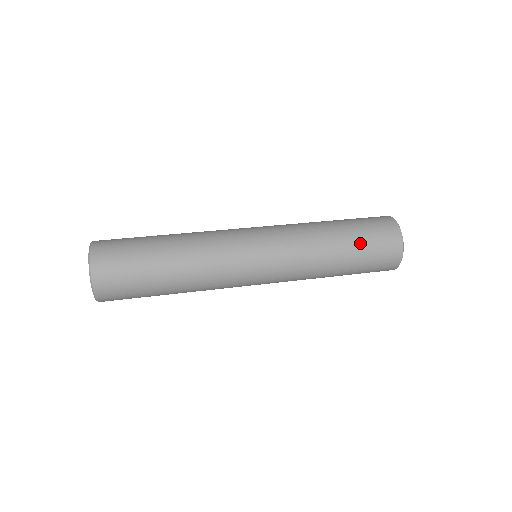
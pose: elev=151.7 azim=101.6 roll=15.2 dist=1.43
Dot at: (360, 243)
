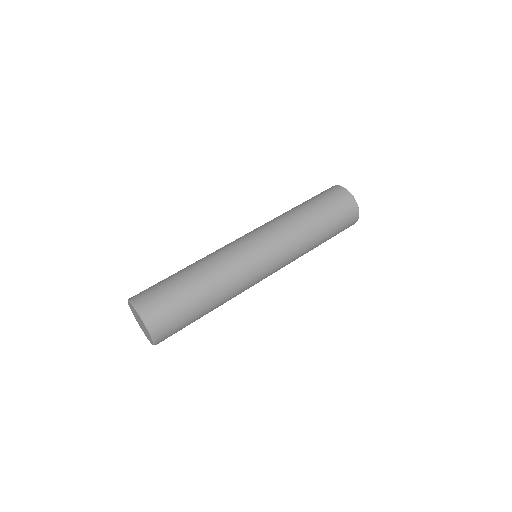
Dot at: (332, 222)
